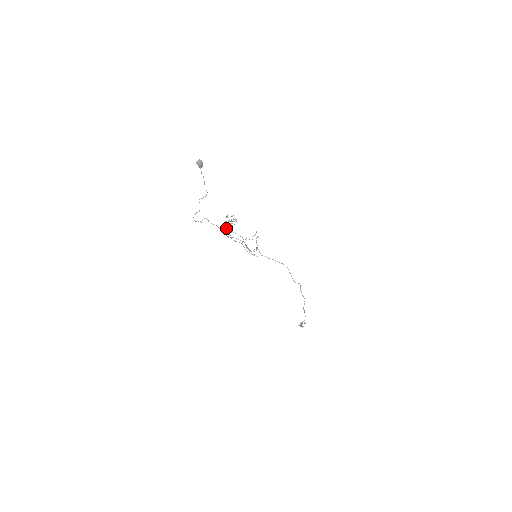
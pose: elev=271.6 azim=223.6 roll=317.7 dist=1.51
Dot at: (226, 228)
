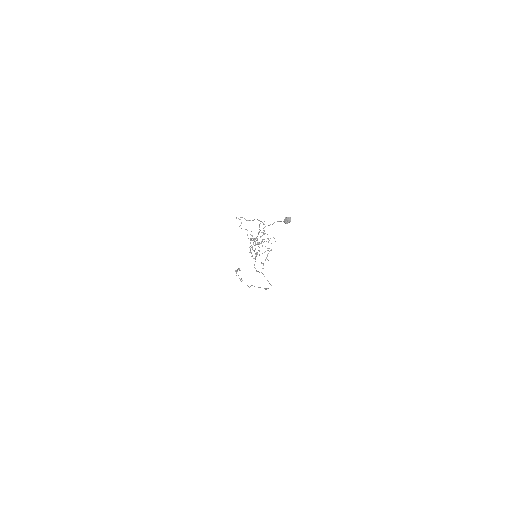
Dot at: (255, 243)
